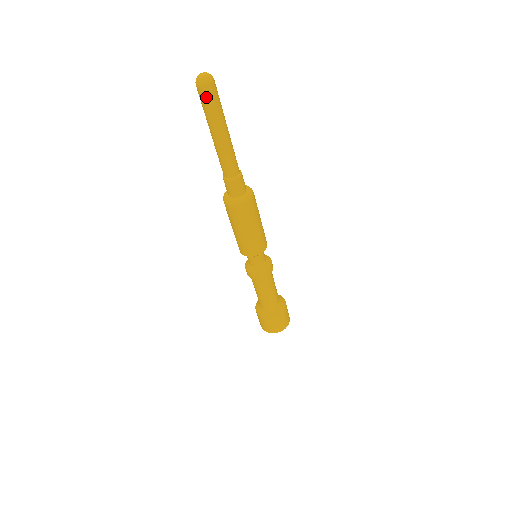
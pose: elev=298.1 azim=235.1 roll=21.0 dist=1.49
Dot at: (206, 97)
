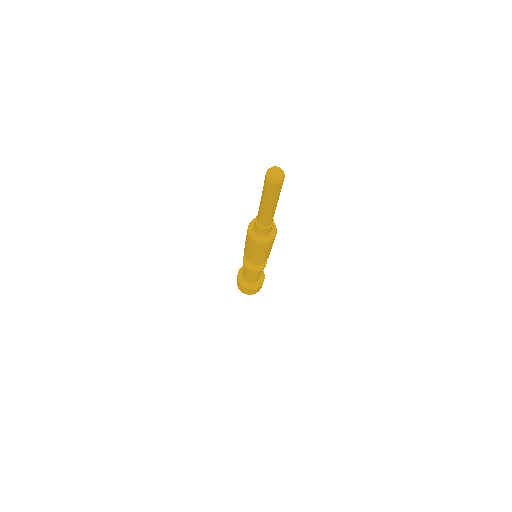
Dot at: (271, 189)
